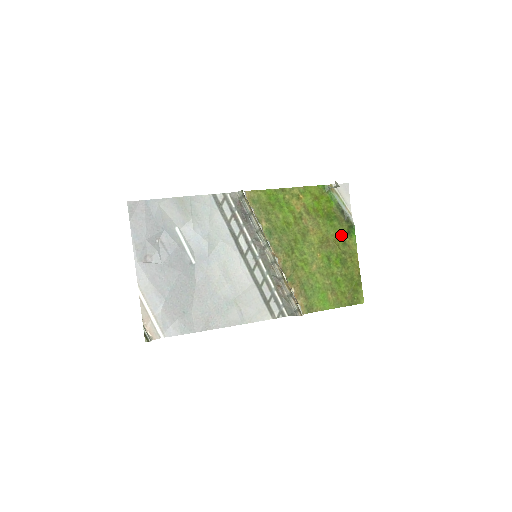
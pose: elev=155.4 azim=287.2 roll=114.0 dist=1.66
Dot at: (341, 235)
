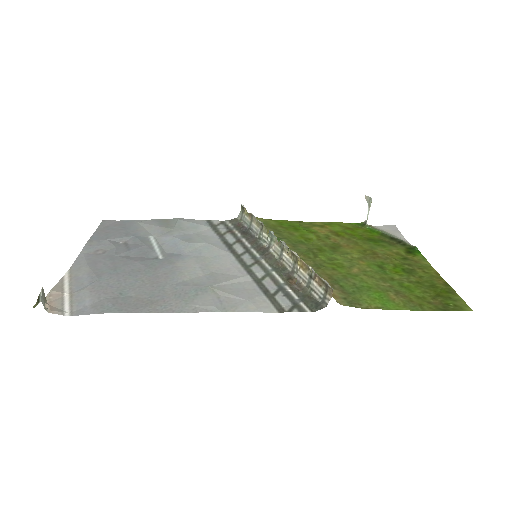
Dot at: (396, 253)
